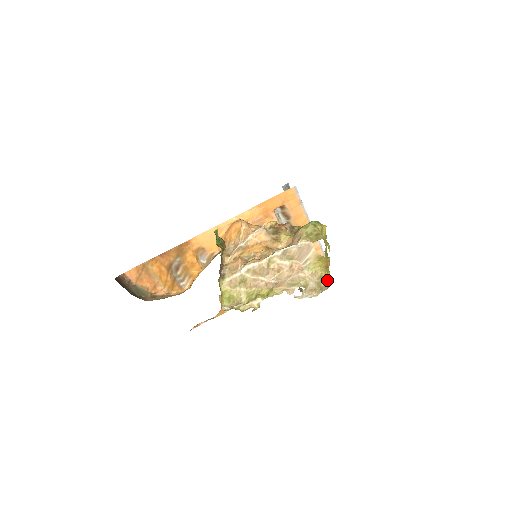
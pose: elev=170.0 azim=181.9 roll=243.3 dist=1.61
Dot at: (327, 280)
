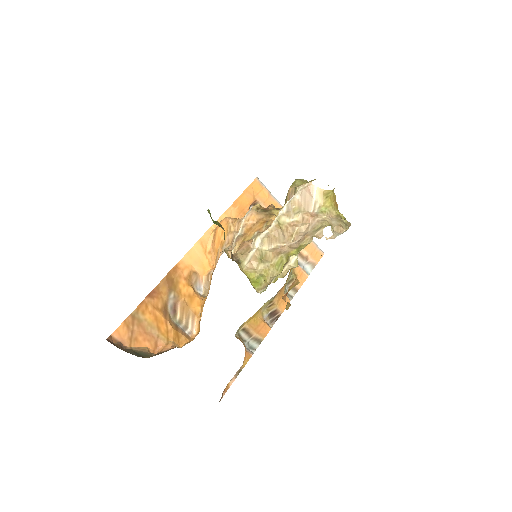
Dot at: (345, 219)
